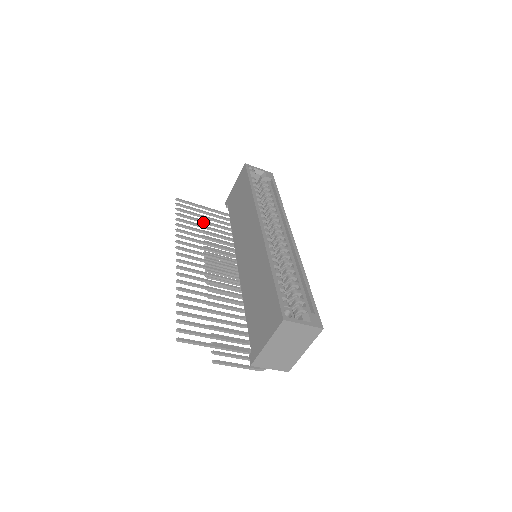
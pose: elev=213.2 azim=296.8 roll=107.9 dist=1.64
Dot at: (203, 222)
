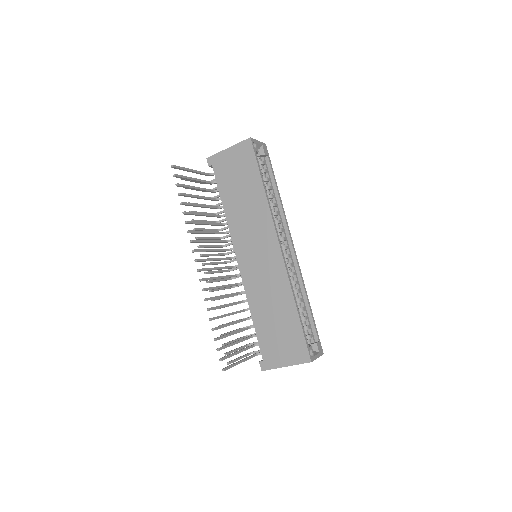
Dot at: (198, 198)
